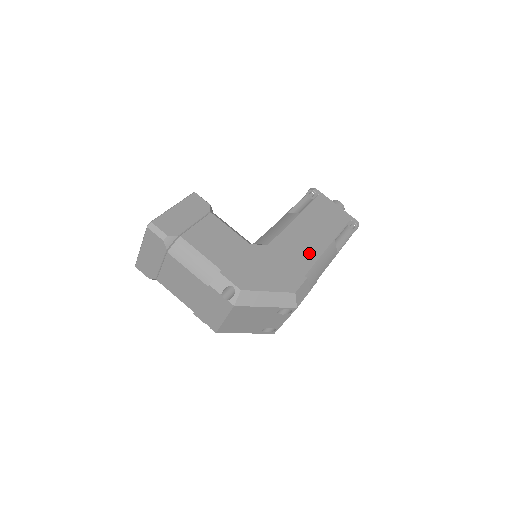
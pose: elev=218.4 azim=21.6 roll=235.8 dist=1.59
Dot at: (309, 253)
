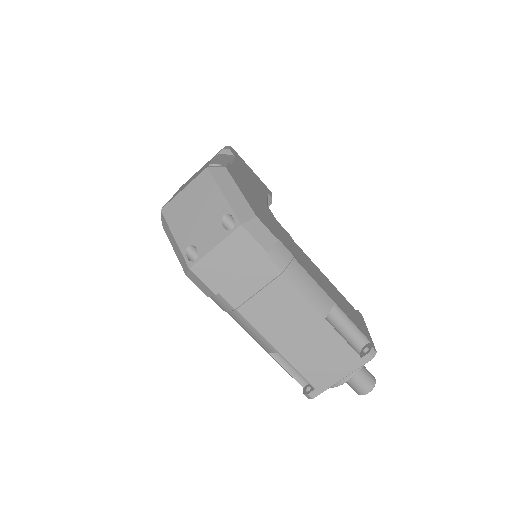
Dot at: (302, 261)
